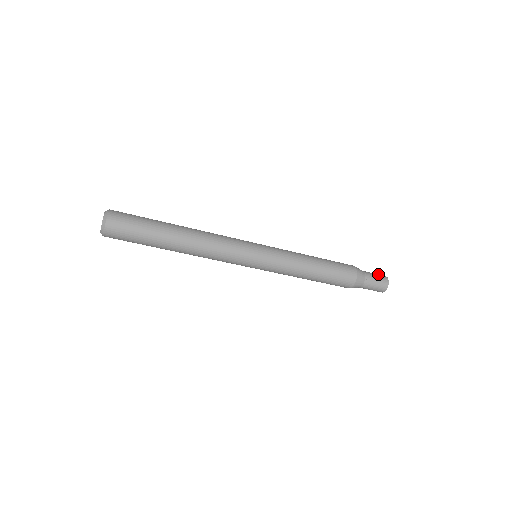
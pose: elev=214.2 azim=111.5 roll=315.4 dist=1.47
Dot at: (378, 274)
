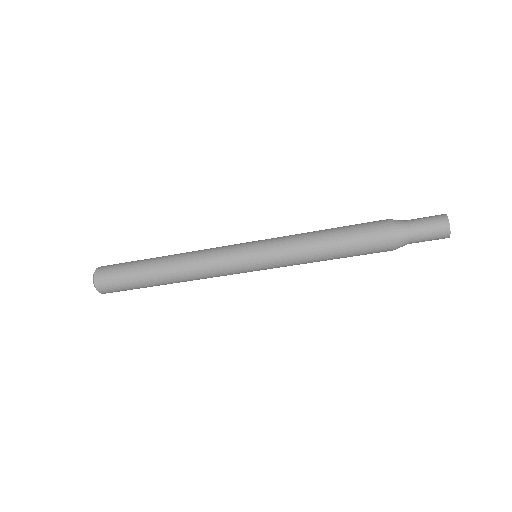
Dot at: occluded
